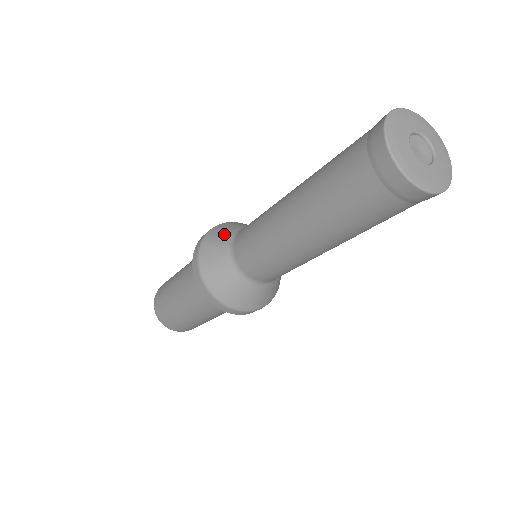
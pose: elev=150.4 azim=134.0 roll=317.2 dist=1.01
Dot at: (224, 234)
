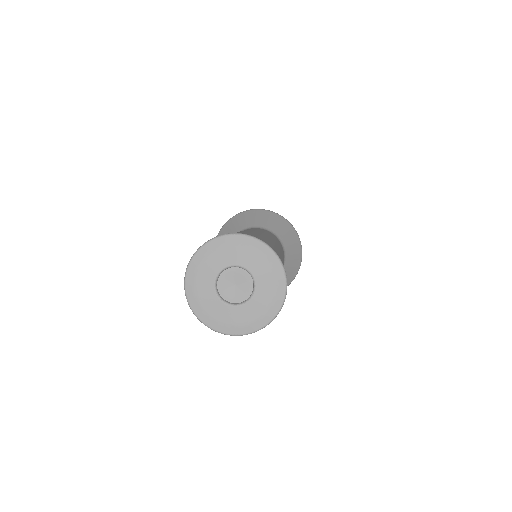
Dot at: (244, 222)
